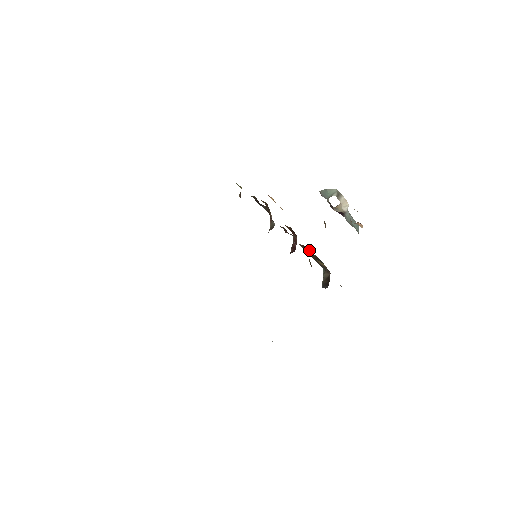
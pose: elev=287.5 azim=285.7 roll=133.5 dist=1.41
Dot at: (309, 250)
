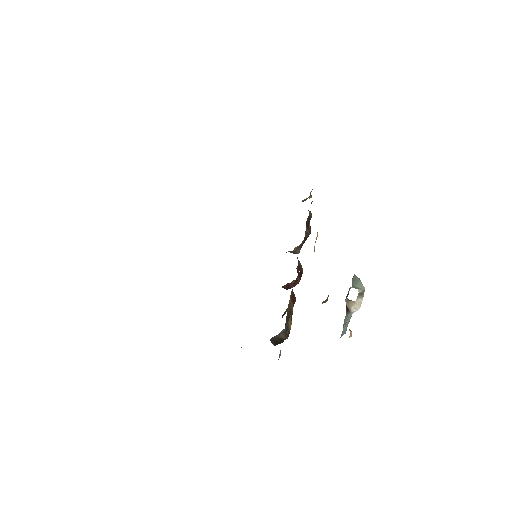
Dot at: (294, 303)
